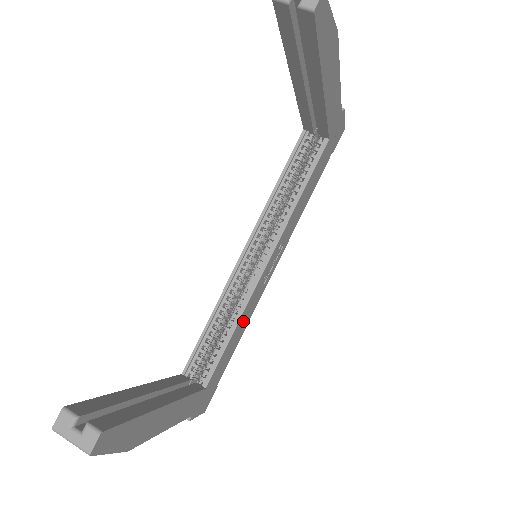
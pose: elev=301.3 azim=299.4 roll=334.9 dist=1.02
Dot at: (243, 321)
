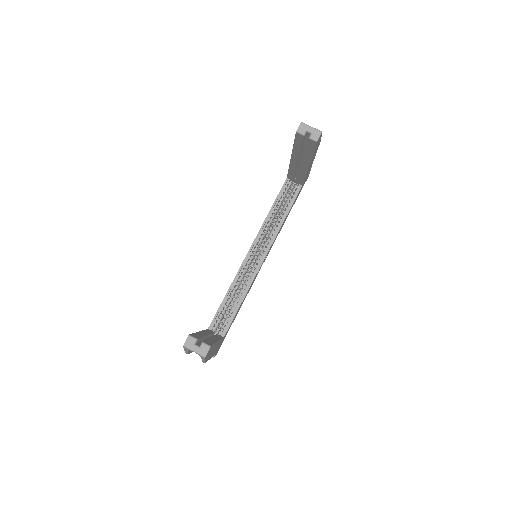
Dot at: (245, 296)
